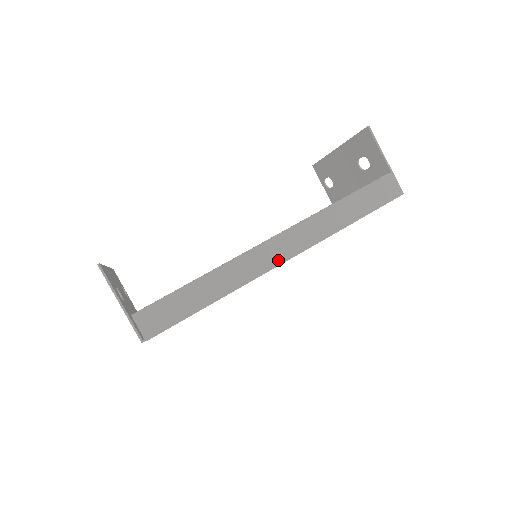
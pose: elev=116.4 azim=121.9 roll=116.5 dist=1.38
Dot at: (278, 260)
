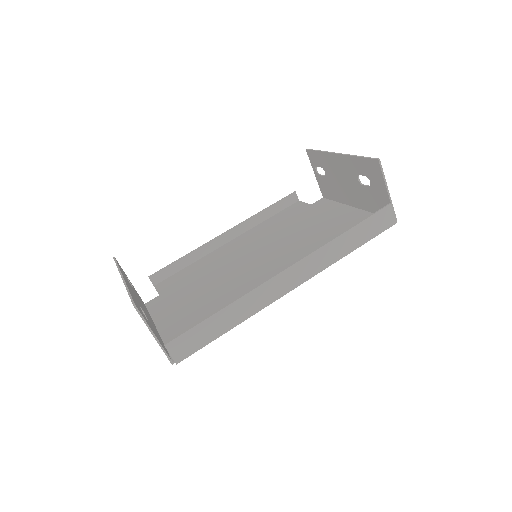
Dot at: (289, 288)
